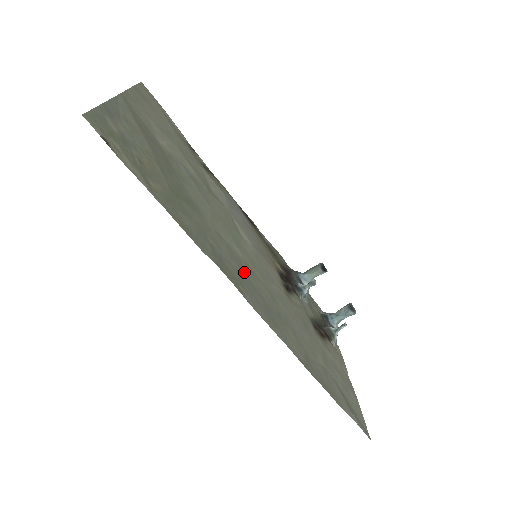
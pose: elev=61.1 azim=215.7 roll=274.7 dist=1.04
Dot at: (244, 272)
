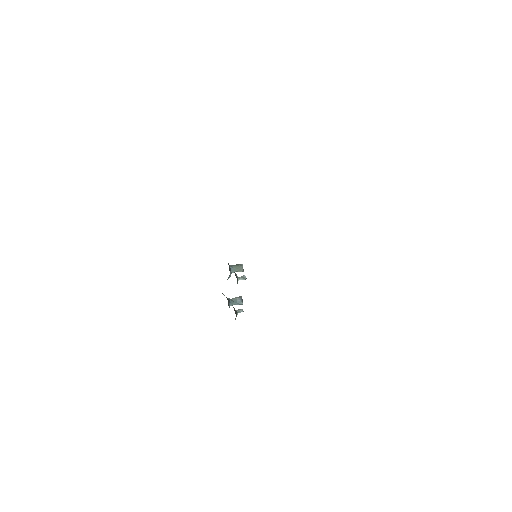
Dot at: occluded
